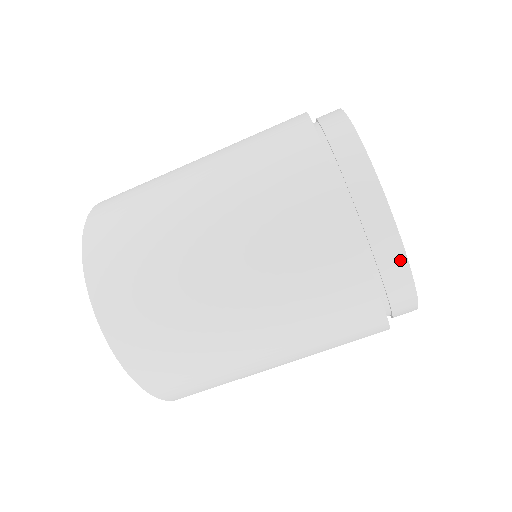
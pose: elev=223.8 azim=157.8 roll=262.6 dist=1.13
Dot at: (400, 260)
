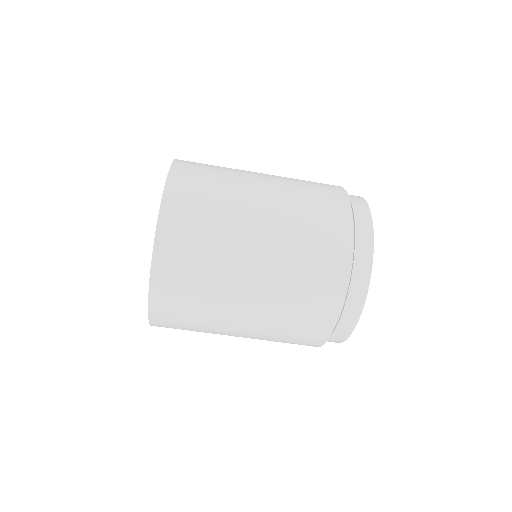
Dot at: (365, 283)
